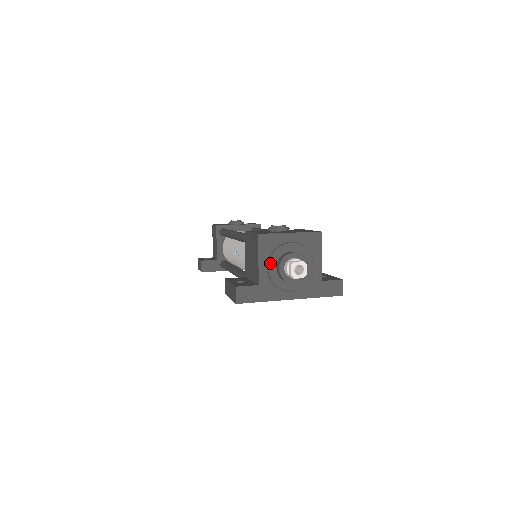
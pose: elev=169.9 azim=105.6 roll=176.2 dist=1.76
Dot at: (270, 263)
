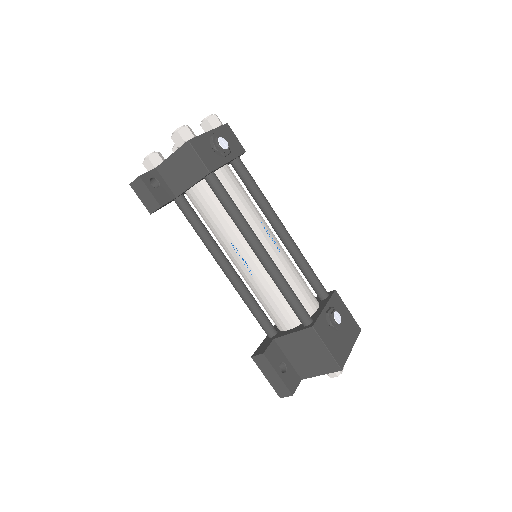
Dot at: occluded
